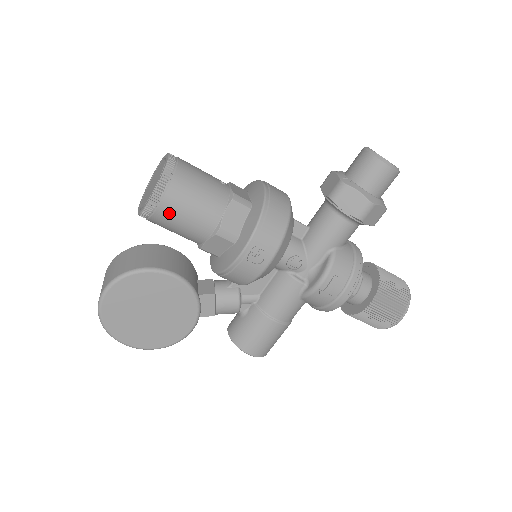
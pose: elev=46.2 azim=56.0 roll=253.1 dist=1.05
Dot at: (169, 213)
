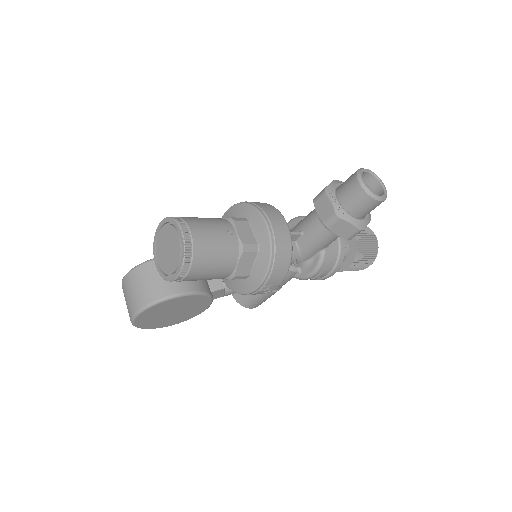
Dot at: (191, 280)
